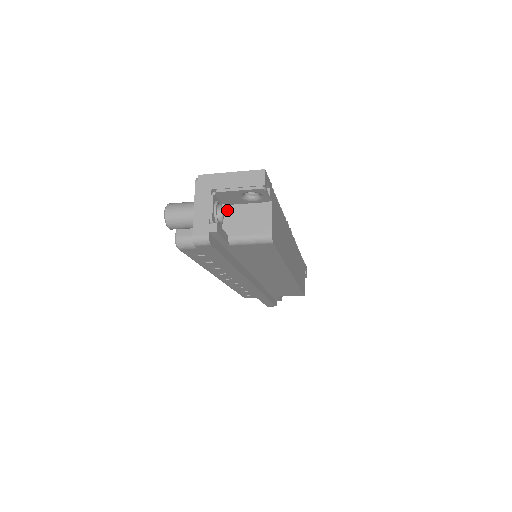
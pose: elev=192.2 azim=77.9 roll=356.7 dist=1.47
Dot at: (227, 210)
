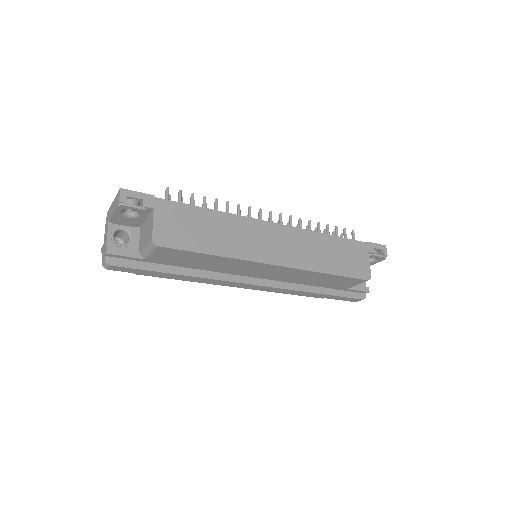
Dot at: (141, 230)
